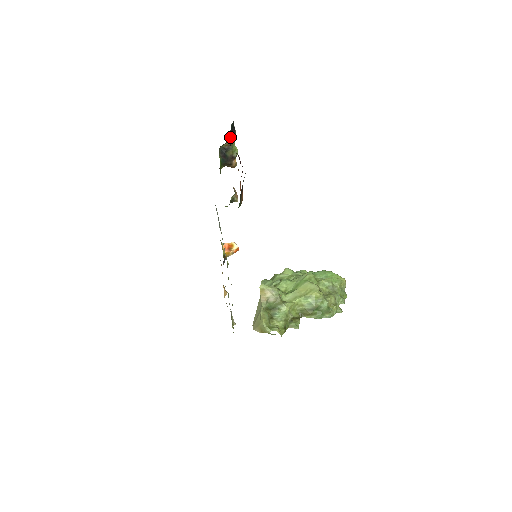
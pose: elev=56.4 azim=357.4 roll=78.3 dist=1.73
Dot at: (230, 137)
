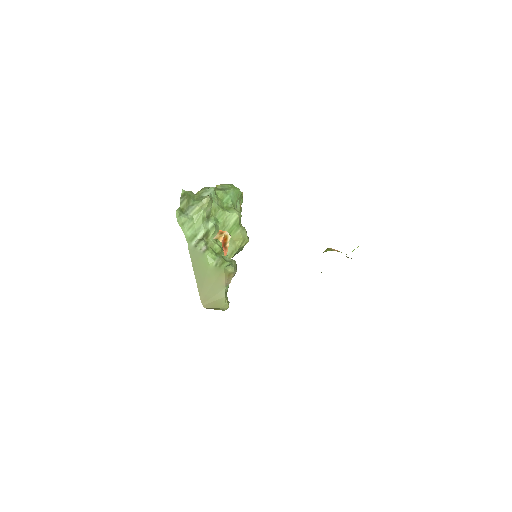
Dot at: occluded
